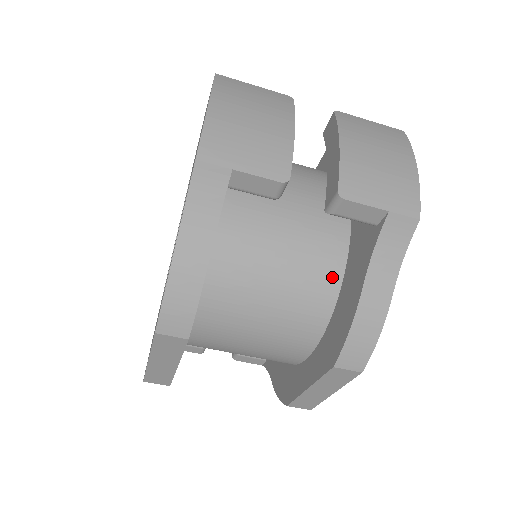
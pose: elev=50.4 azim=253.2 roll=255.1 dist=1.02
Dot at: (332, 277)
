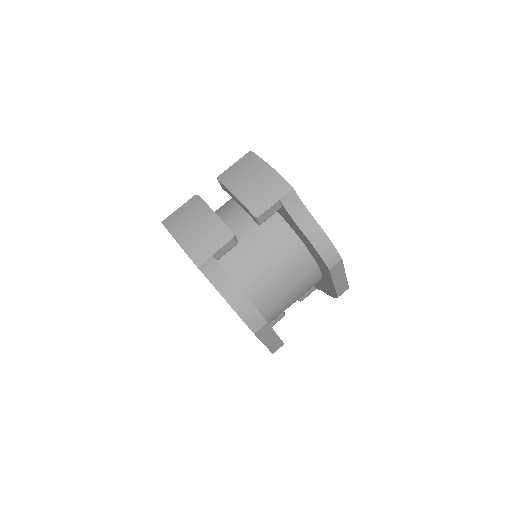
Dot at: (291, 238)
